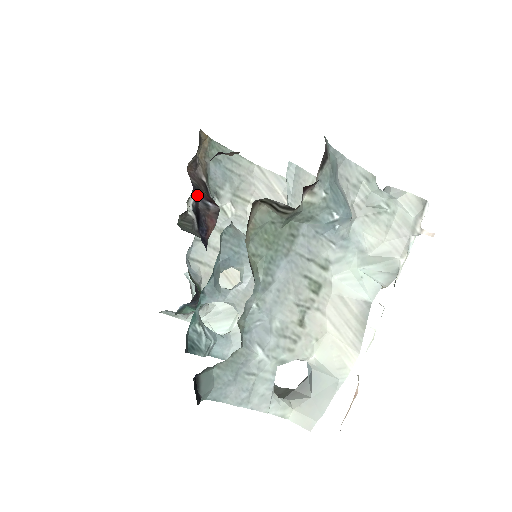
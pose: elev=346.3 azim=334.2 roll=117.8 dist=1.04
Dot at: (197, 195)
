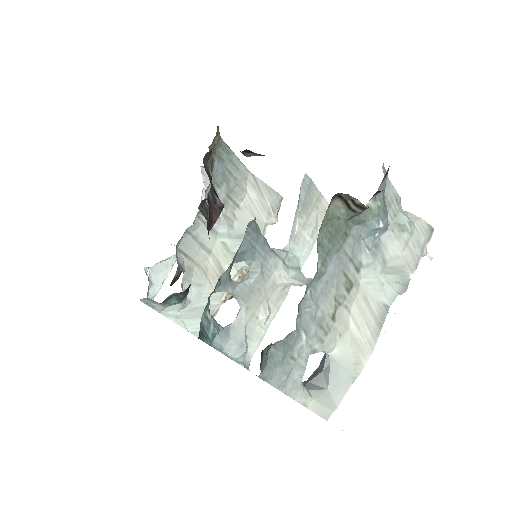
Dot at: occluded
